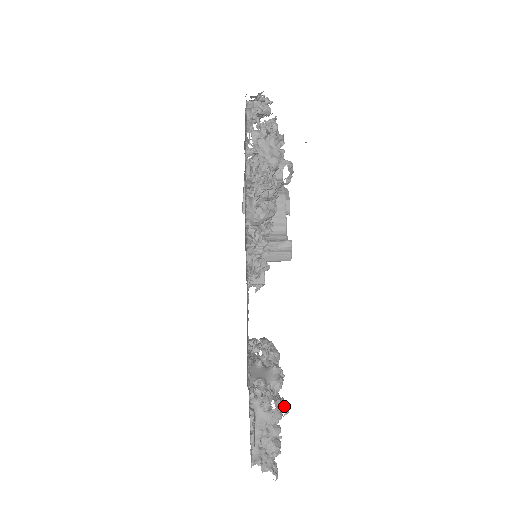
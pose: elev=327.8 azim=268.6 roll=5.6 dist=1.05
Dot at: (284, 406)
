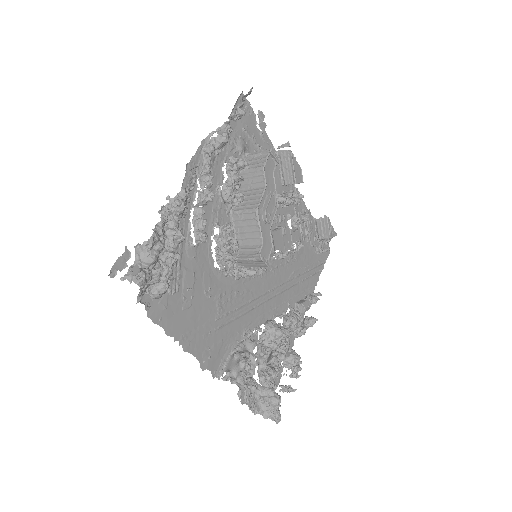
Dot at: (248, 389)
